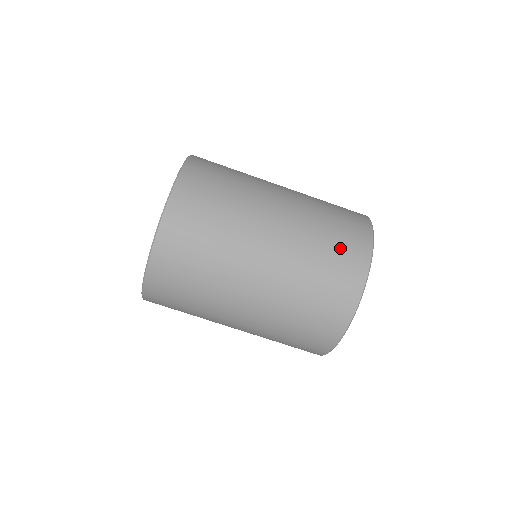
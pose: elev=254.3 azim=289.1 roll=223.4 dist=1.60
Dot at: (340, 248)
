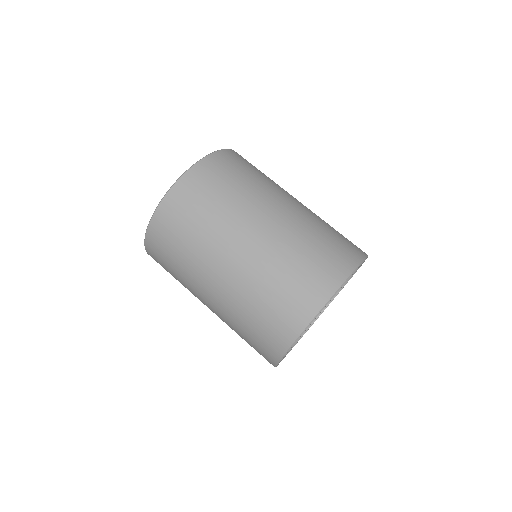
Dot at: (331, 248)
